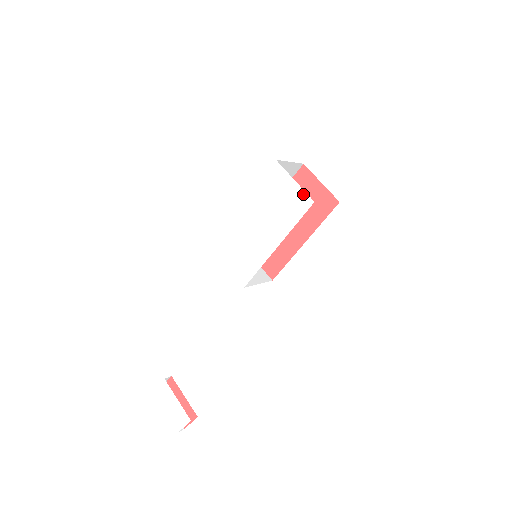
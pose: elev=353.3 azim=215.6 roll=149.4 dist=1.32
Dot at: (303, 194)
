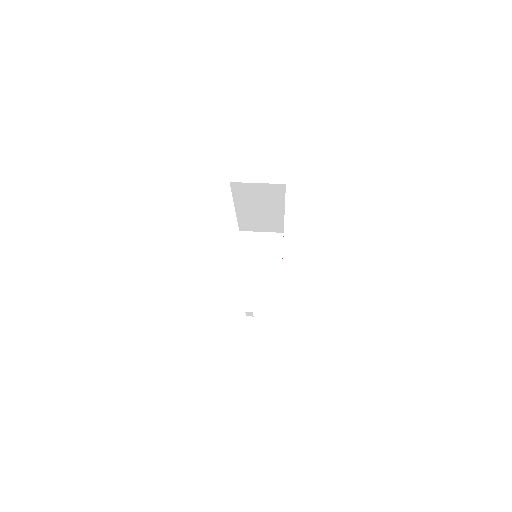
Dot at: occluded
